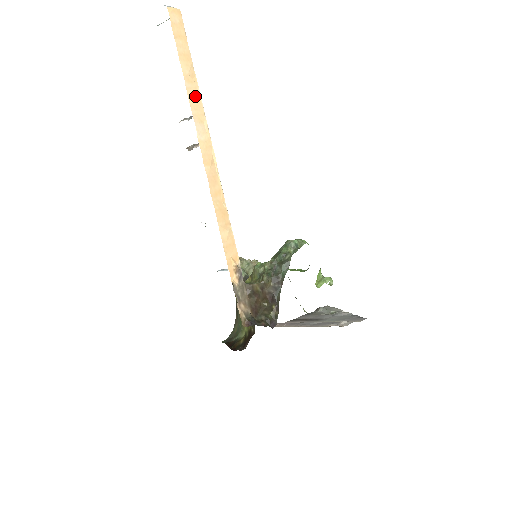
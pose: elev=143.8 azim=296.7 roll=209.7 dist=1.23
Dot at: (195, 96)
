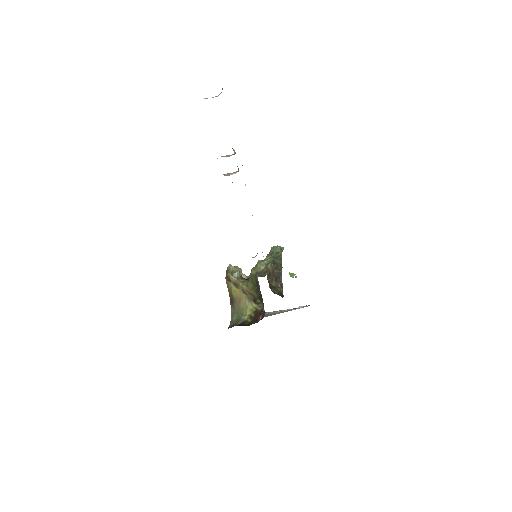
Dot at: occluded
